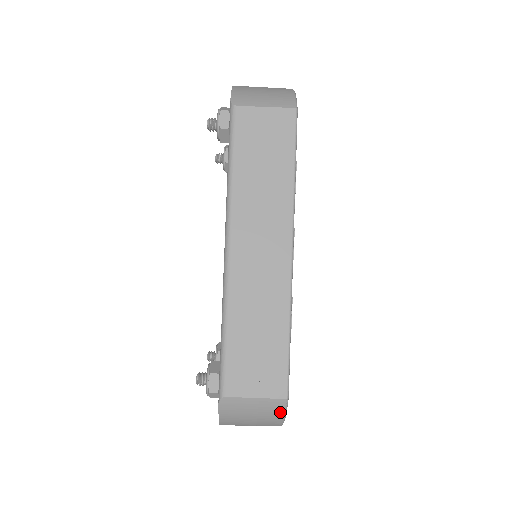
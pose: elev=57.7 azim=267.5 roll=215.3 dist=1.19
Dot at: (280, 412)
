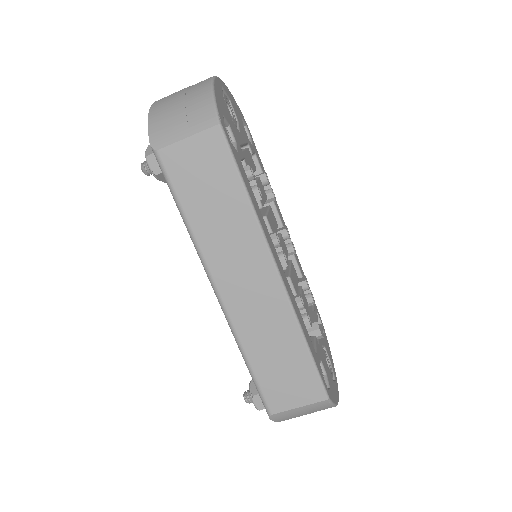
Dot at: (328, 406)
